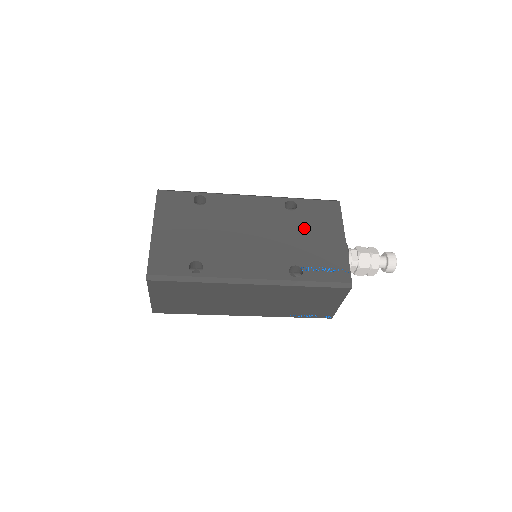
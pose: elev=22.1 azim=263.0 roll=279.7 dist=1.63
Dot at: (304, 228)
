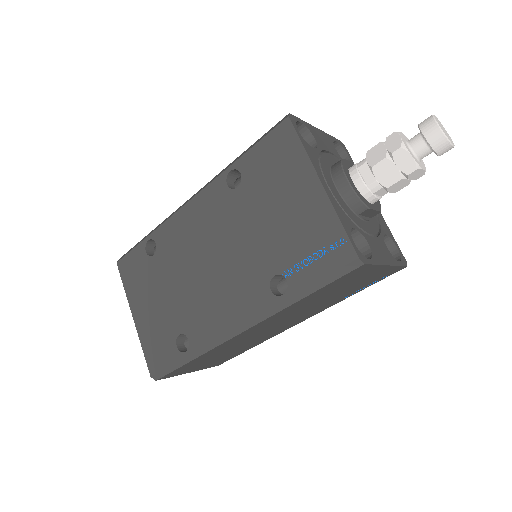
Dot at: (262, 205)
